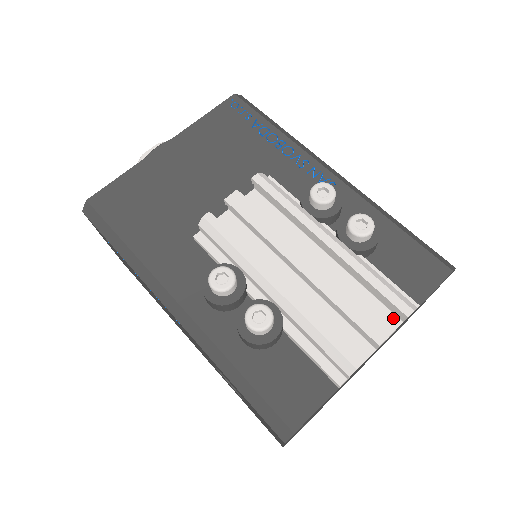
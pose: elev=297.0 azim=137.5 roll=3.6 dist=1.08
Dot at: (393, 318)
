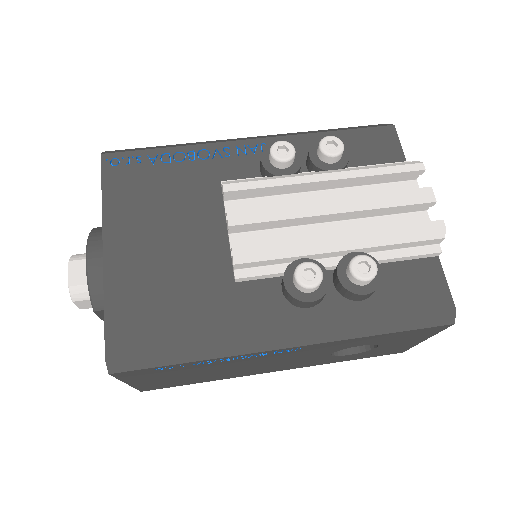
Dot at: (409, 184)
